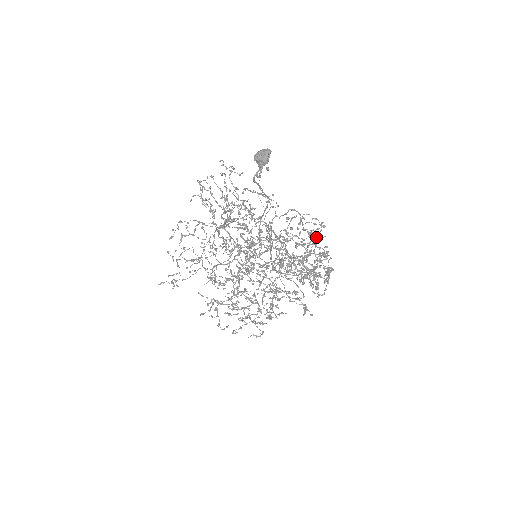
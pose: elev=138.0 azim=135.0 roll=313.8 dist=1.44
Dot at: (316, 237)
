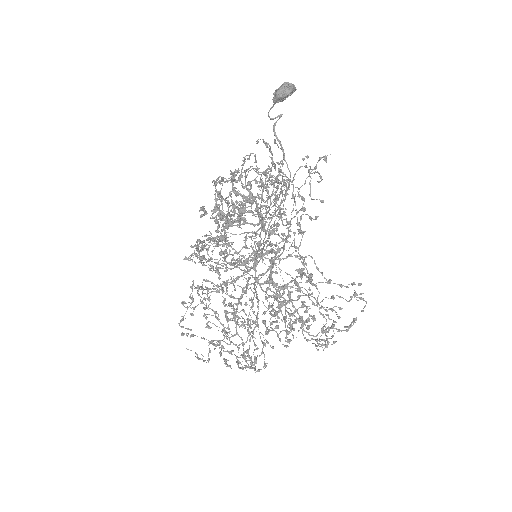
Dot at: occluded
